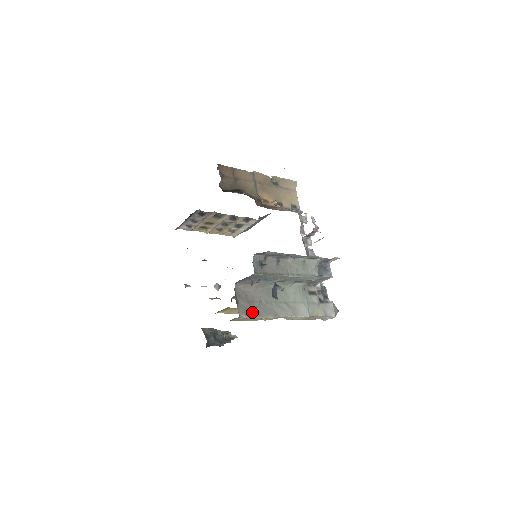
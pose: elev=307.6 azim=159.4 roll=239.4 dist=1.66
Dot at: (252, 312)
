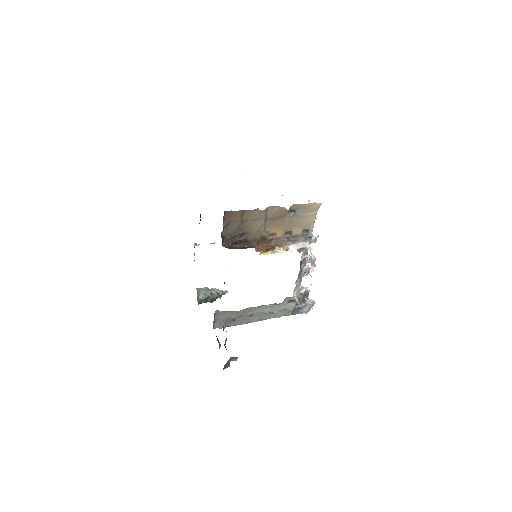
Dot at: occluded
